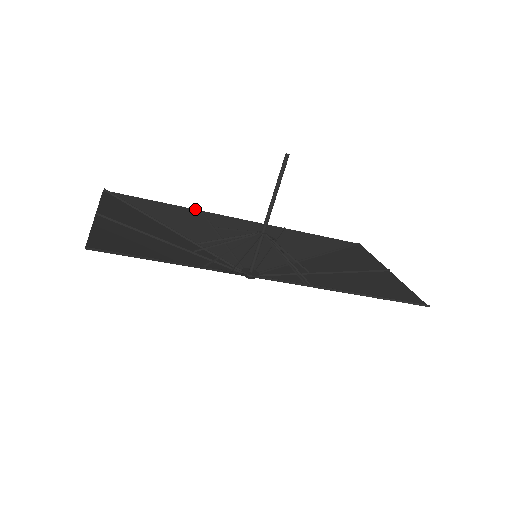
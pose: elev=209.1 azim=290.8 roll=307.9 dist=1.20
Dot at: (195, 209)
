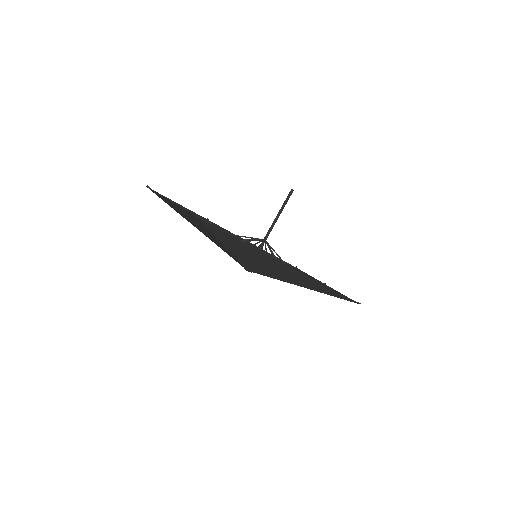
Dot at: (203, 217)
